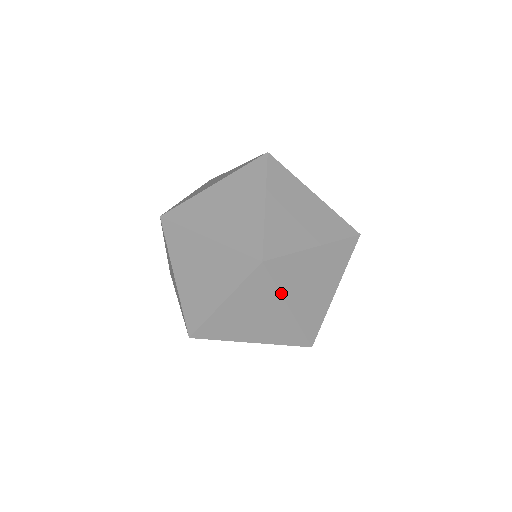
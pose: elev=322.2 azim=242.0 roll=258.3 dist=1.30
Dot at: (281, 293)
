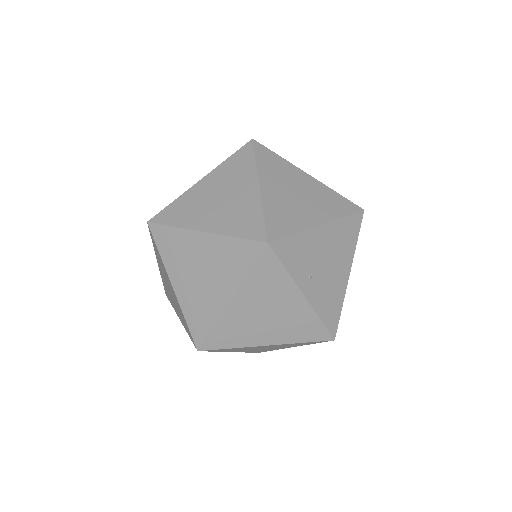
Dot at: (290, 163)
